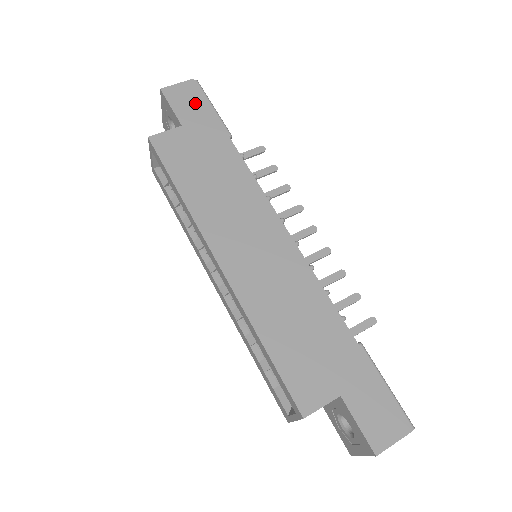
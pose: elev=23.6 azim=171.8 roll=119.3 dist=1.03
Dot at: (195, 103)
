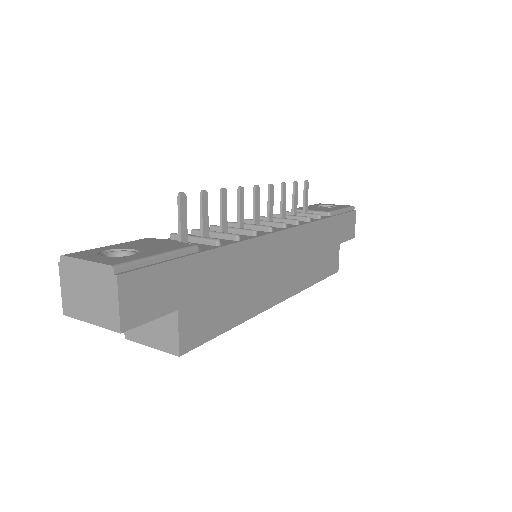
Dot at: (155, 284)
